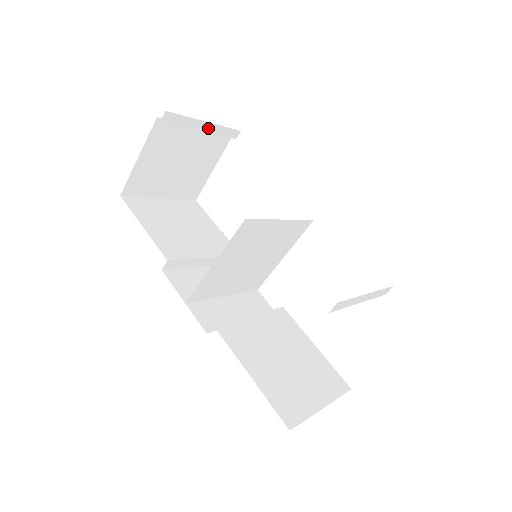
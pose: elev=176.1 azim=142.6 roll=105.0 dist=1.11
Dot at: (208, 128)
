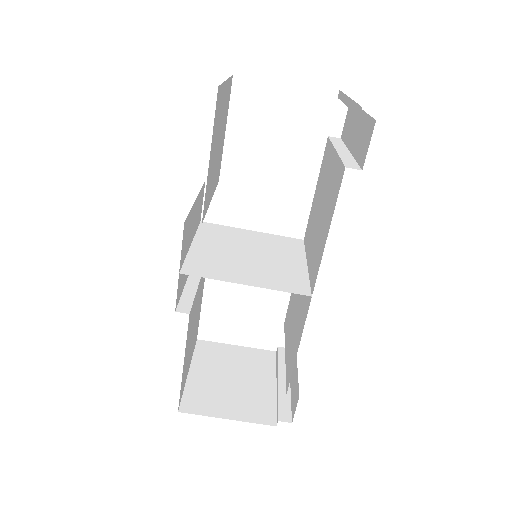
Dot at: occluded
